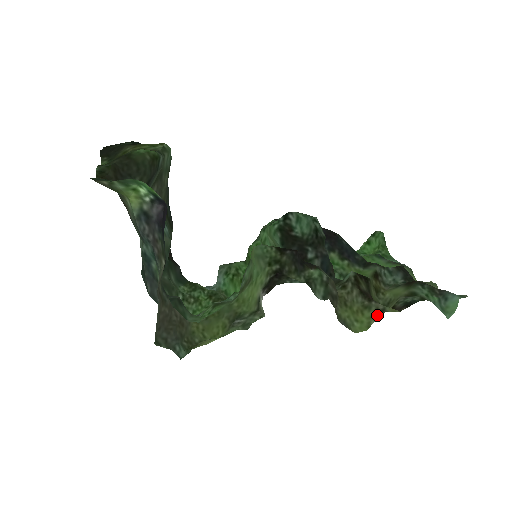
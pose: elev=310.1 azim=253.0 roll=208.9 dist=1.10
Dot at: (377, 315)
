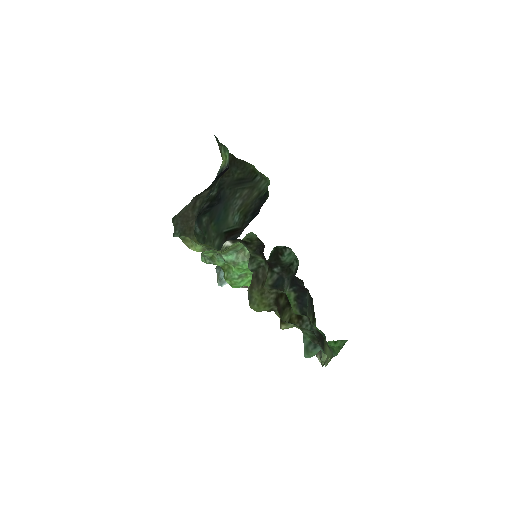
Dot at: (269, 311)
